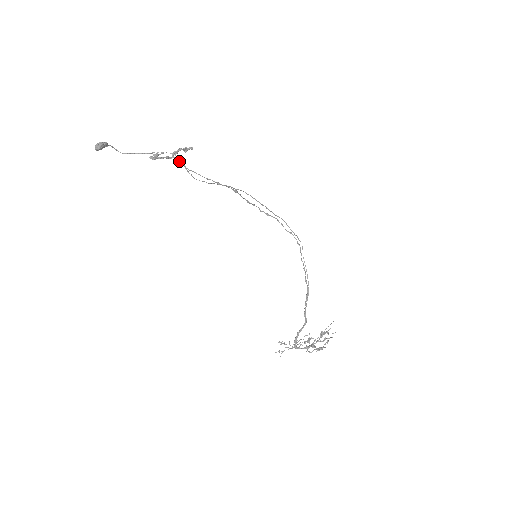
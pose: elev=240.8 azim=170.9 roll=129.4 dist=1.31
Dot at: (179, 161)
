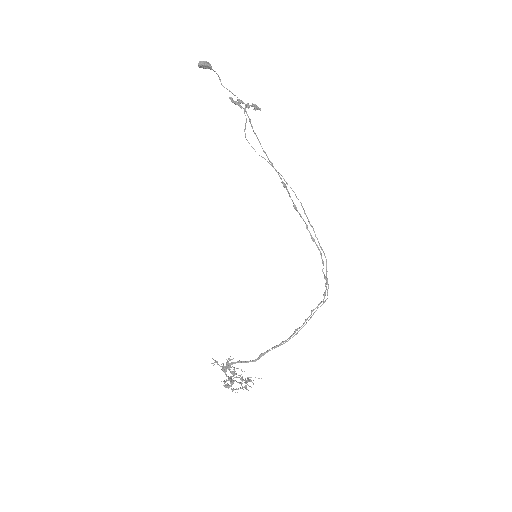
Dot at: occluded
